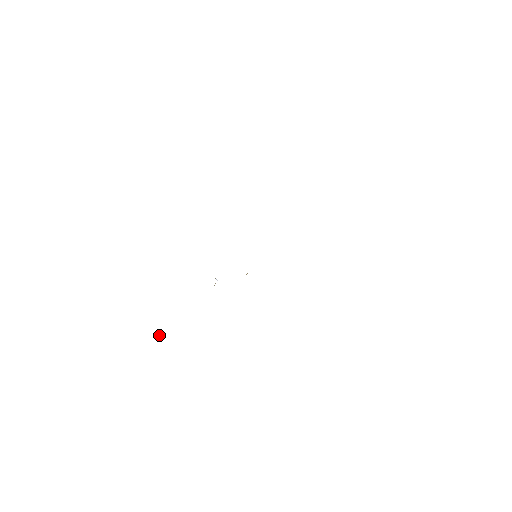
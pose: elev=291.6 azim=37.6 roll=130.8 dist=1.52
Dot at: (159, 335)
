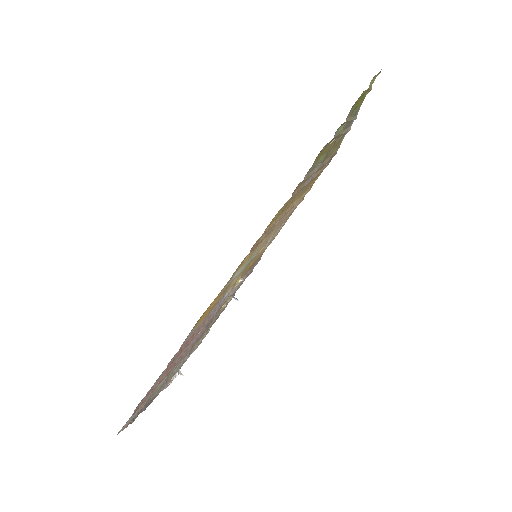
Dot at: (172, 377)
